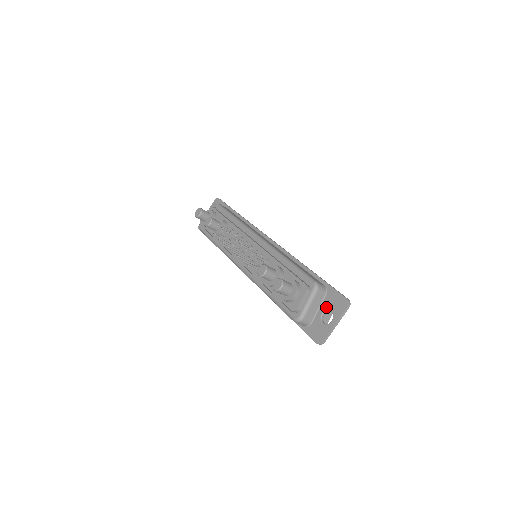
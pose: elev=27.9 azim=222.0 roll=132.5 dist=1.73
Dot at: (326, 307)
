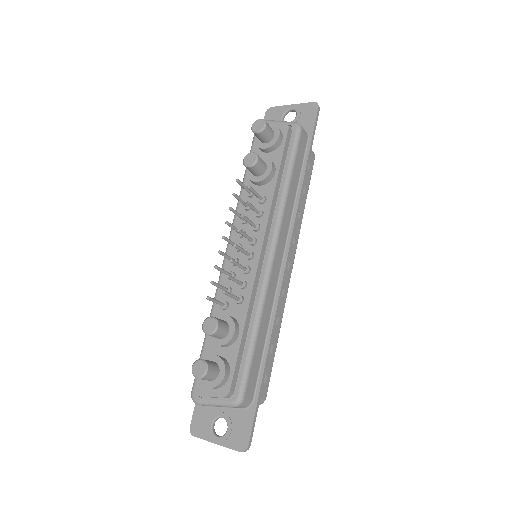
Dot at: (230, 419)
